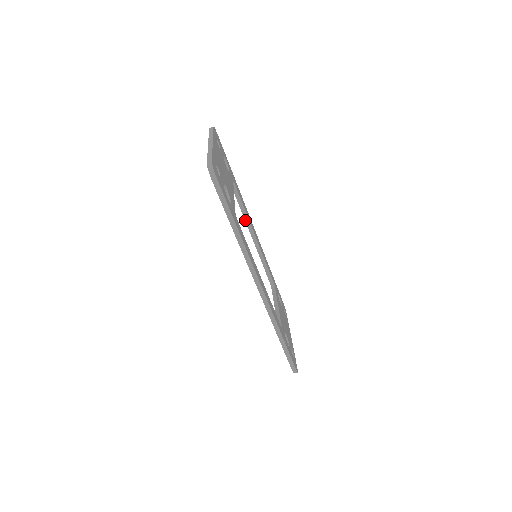
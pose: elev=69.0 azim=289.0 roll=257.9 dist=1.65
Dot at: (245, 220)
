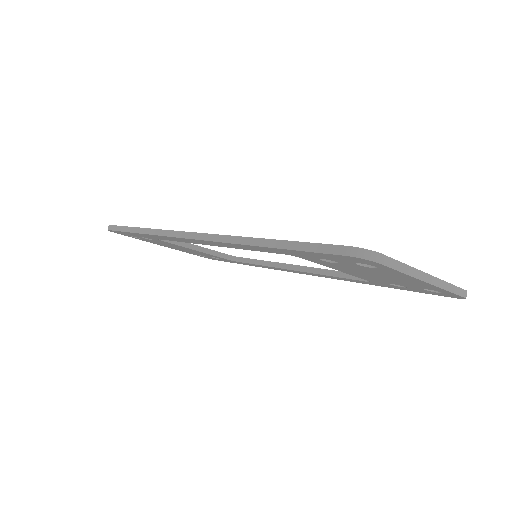
Dot at: (271, 267)
